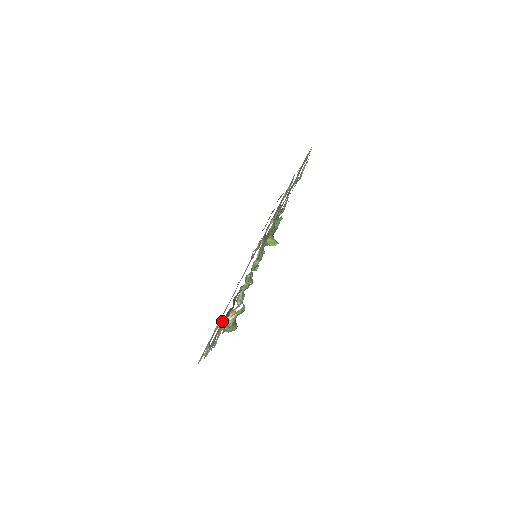
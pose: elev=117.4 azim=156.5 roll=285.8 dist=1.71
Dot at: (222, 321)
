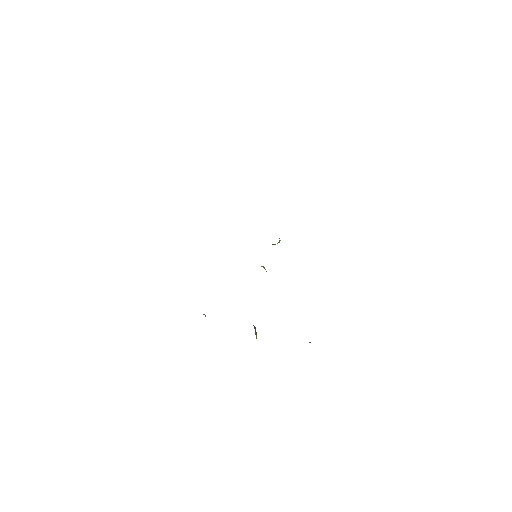
Dot at: occluded
